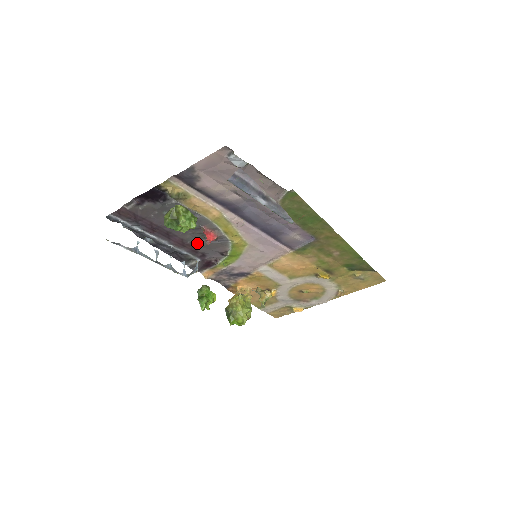
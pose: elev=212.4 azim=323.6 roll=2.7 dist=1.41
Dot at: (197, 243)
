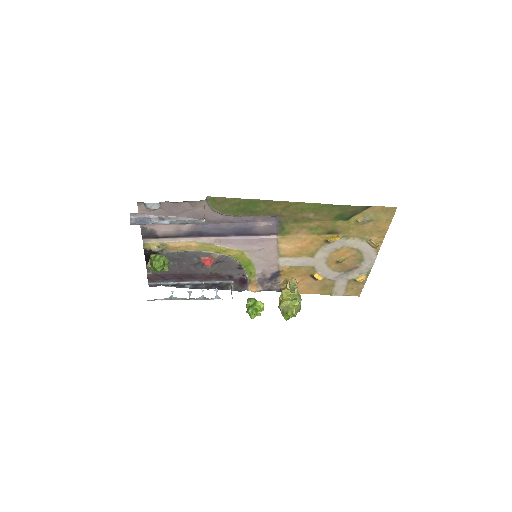
Dot at: (215, 271)
